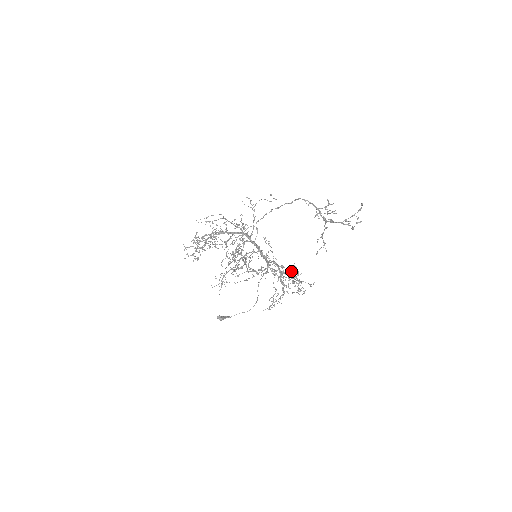
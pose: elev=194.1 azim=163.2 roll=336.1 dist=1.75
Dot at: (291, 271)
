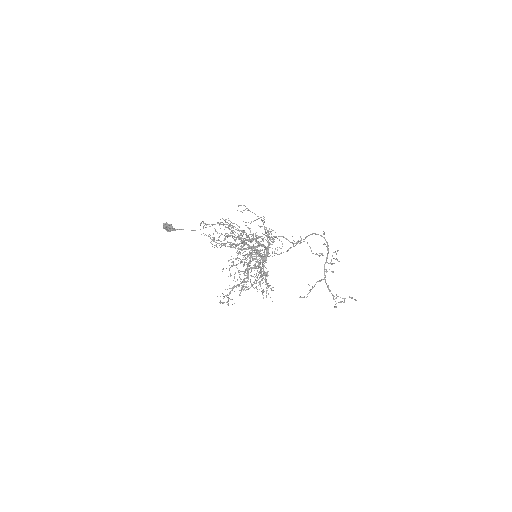
Dot at: occluded
